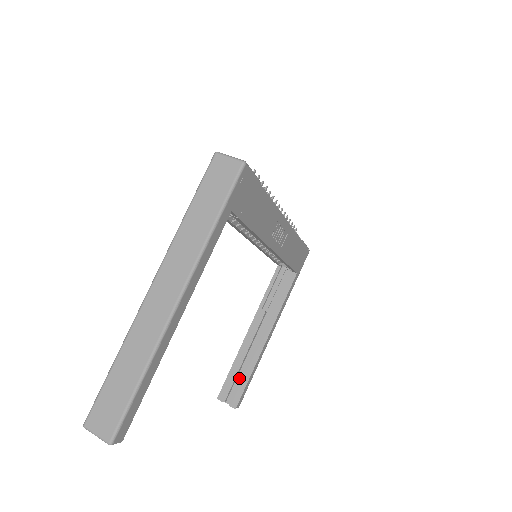
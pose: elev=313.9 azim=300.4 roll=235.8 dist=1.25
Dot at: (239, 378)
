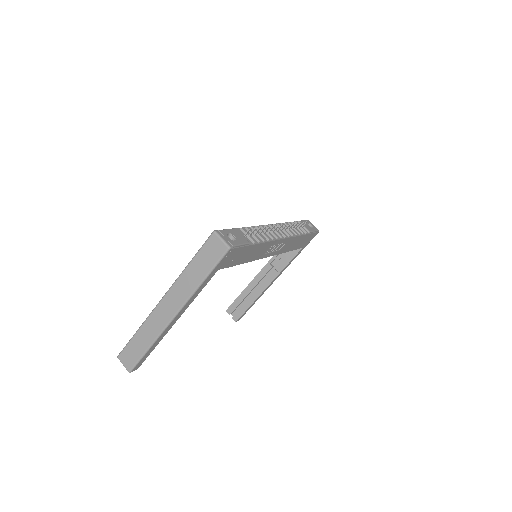
Dot at: (243, 303)
